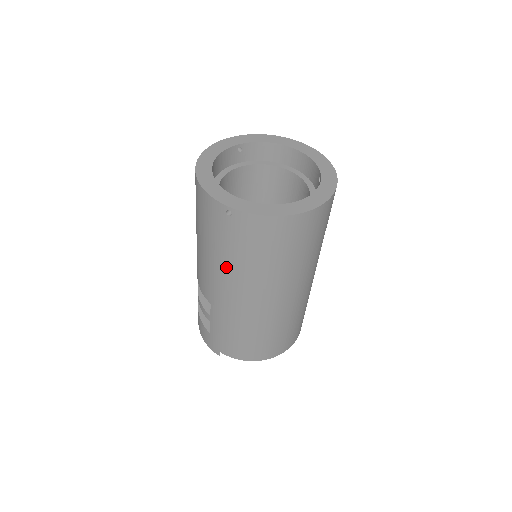
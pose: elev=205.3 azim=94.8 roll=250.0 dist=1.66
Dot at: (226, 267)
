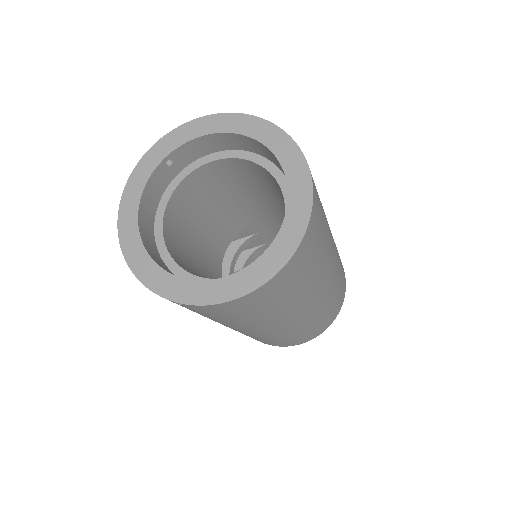
Dot at: (216, 321)
